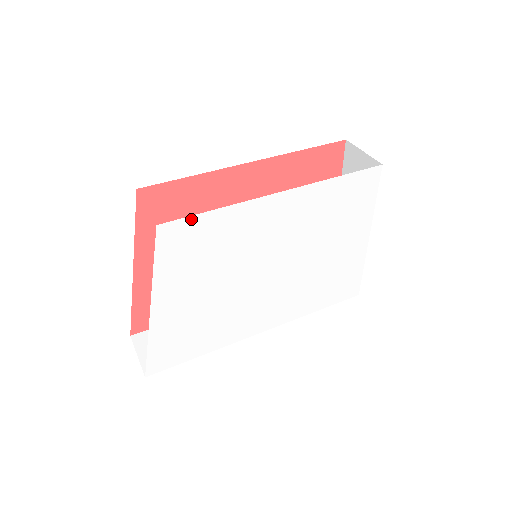
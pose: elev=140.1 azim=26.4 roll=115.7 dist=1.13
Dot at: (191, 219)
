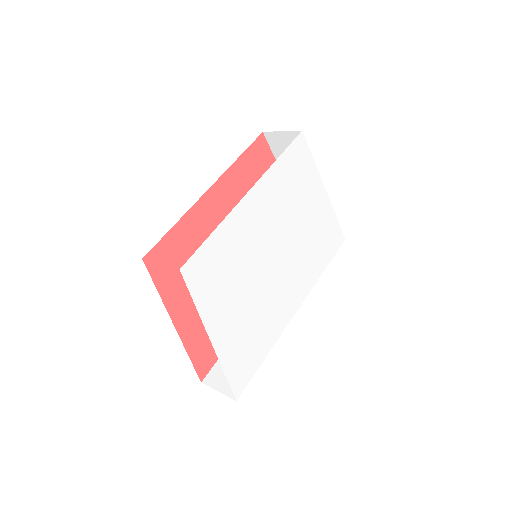
Dot at: (200, 250)
